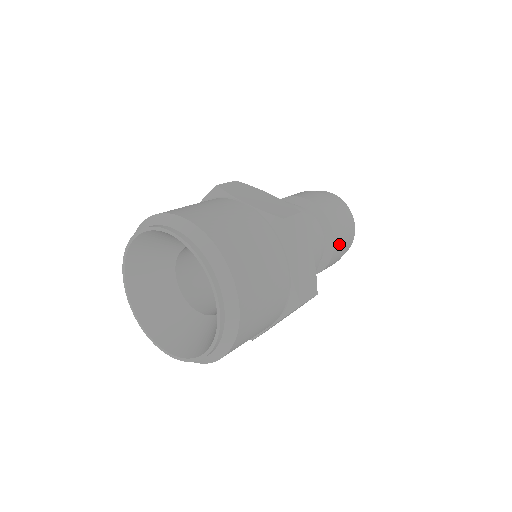
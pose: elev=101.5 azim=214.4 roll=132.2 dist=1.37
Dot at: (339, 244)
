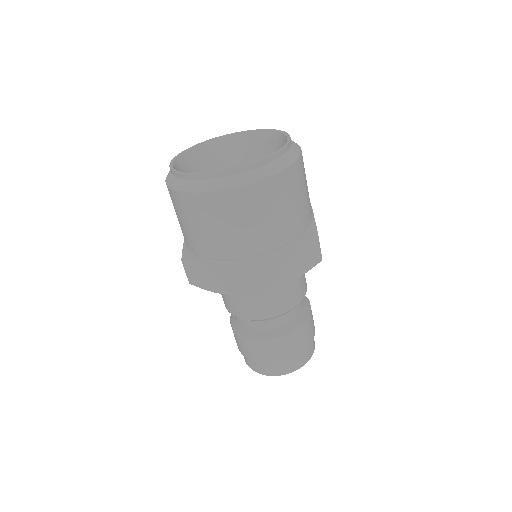
Dot at: (311, 321)
